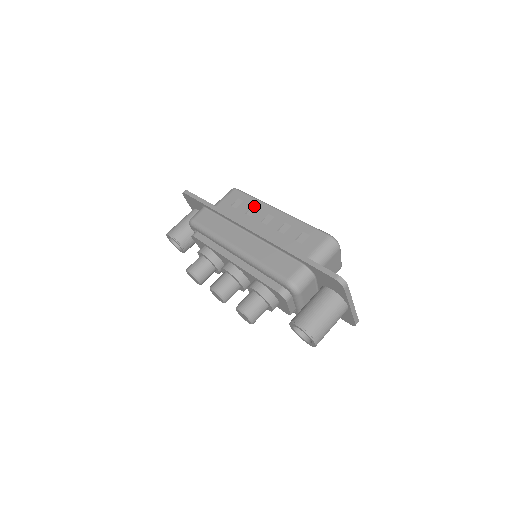
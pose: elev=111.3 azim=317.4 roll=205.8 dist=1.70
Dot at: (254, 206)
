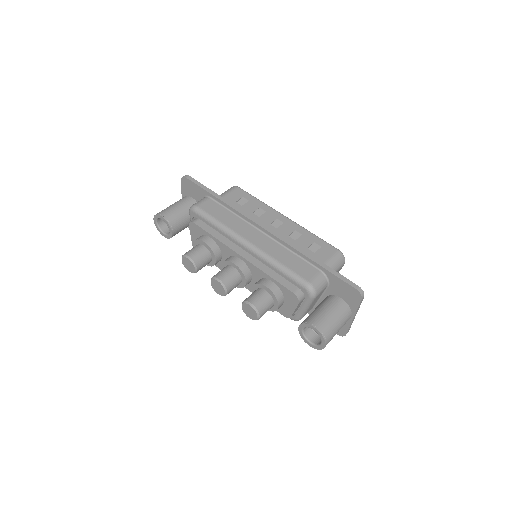
Dot at: (261, 208)
